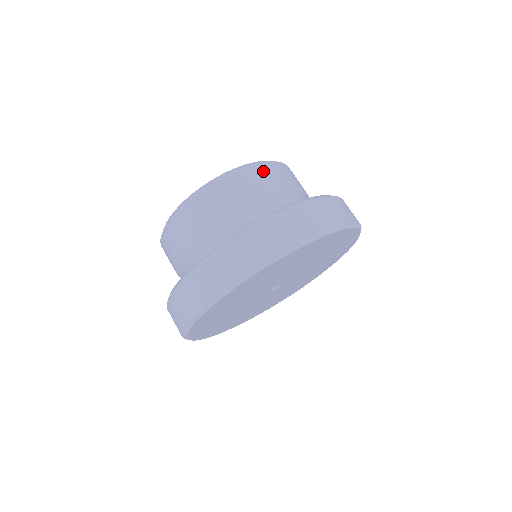
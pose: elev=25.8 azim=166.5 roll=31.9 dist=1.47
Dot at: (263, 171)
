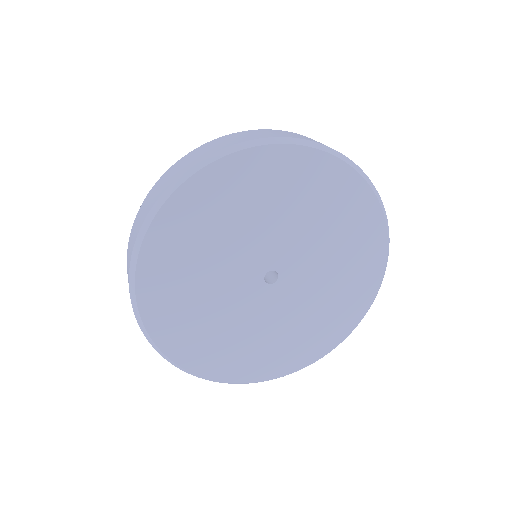
Dot at: occluded
